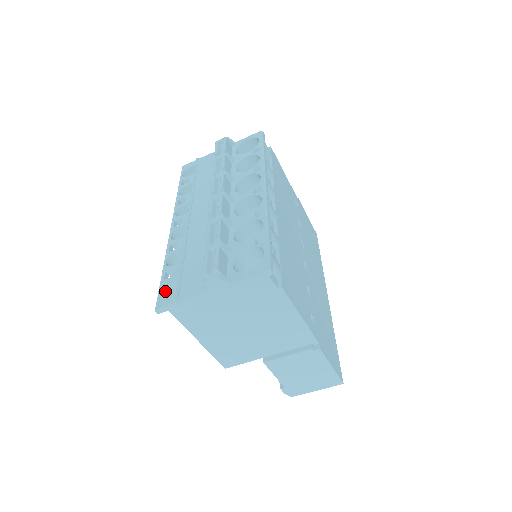
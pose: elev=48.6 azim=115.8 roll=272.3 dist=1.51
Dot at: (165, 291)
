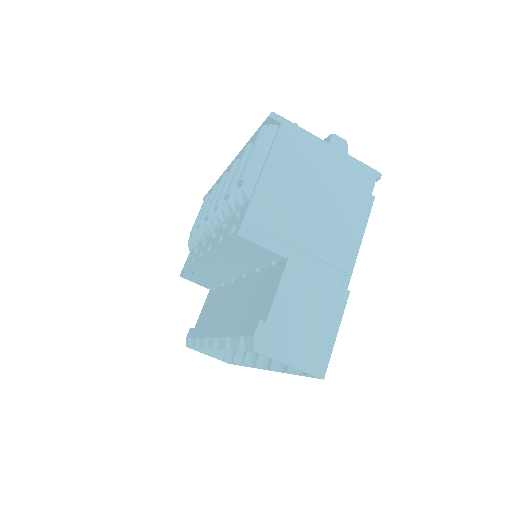
Dot at: occluded
